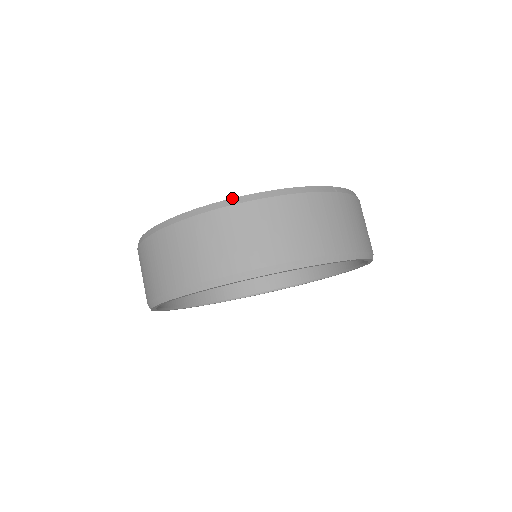
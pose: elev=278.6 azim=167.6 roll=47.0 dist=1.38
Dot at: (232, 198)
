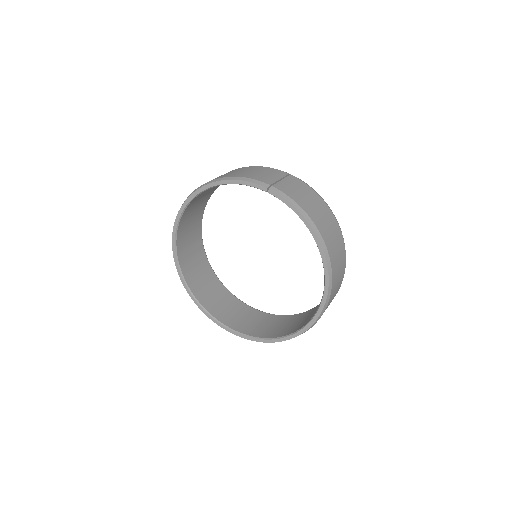
Dot at: occluded
